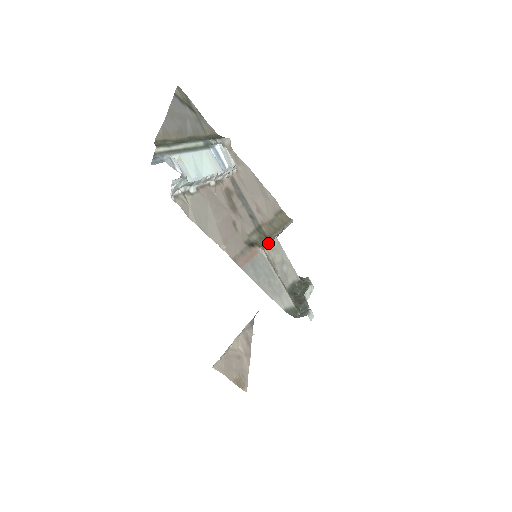
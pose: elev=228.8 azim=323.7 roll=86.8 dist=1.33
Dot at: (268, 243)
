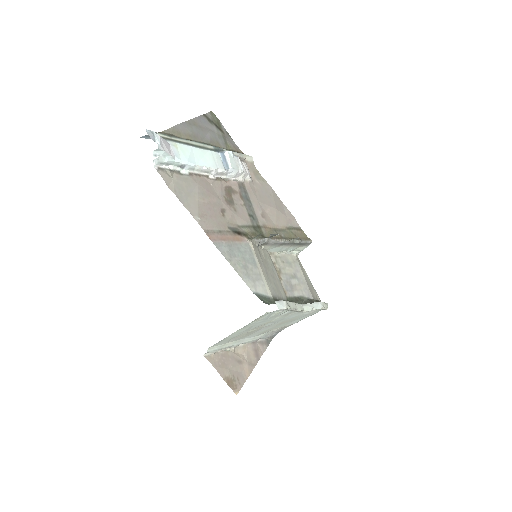
Dot at: (263, 242)
